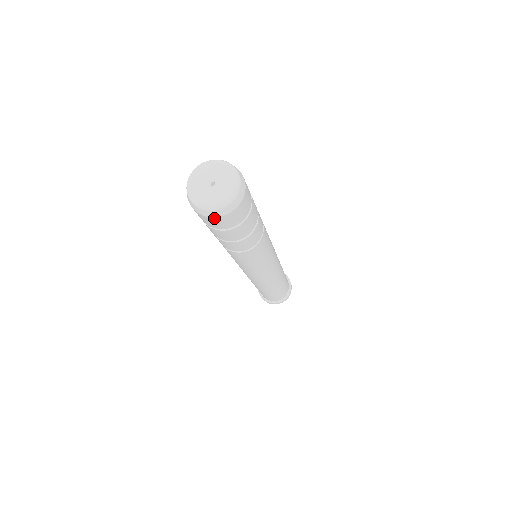
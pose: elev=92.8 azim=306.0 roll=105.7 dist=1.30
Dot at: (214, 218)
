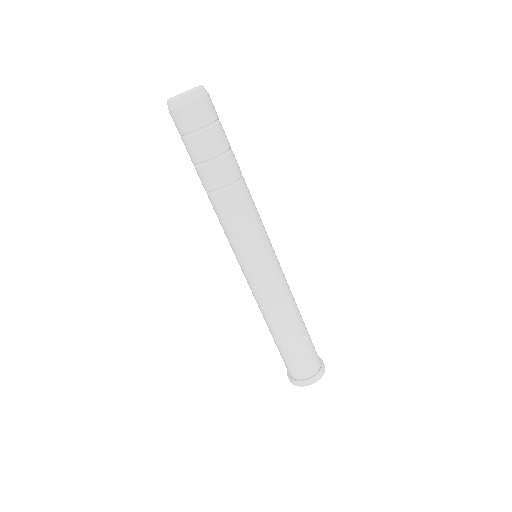
Dot at: (200, 100)
